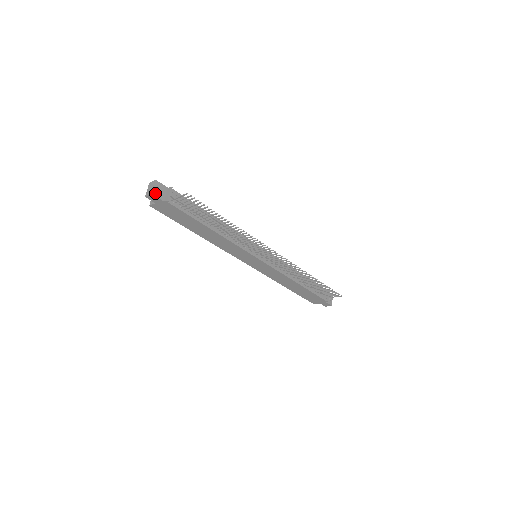
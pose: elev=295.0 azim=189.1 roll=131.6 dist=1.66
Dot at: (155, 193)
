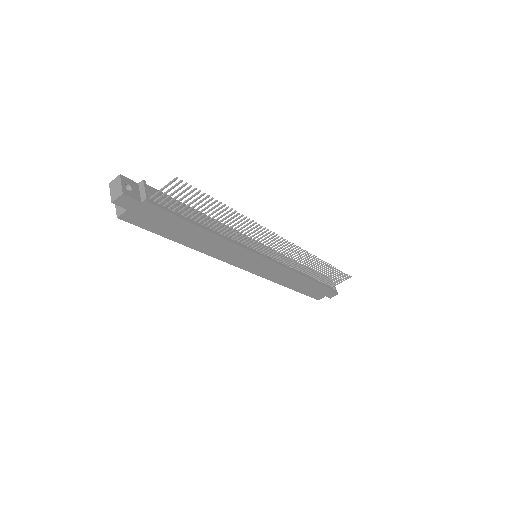
Dot at: (126, 192)
